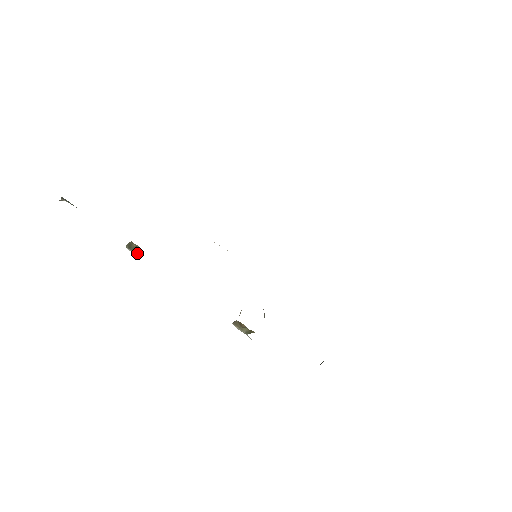
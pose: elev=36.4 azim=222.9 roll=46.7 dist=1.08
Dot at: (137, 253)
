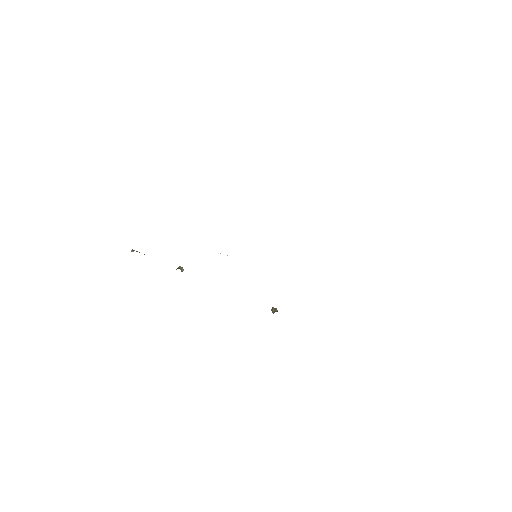
Dot at: occluded
